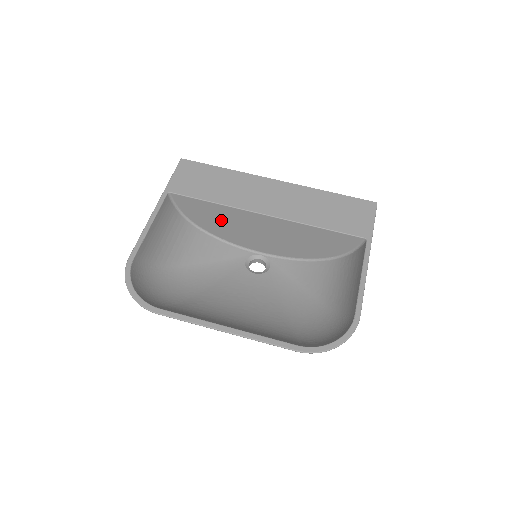
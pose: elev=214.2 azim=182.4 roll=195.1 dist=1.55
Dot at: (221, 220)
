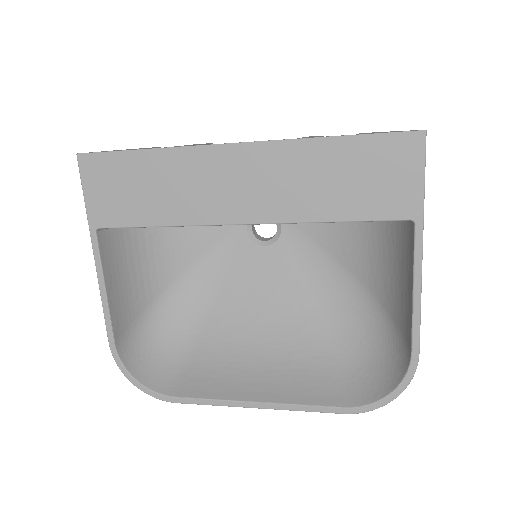
Dot at: occluded
